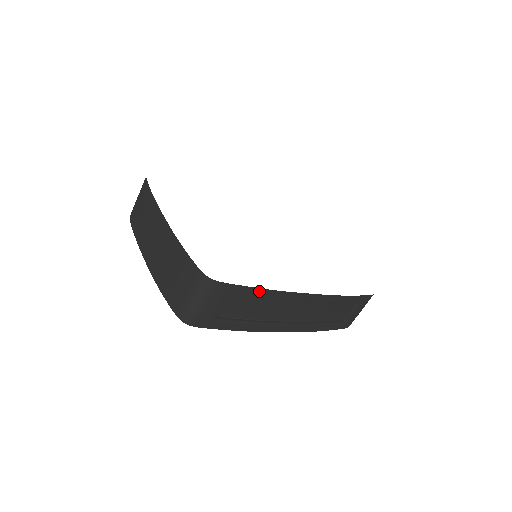
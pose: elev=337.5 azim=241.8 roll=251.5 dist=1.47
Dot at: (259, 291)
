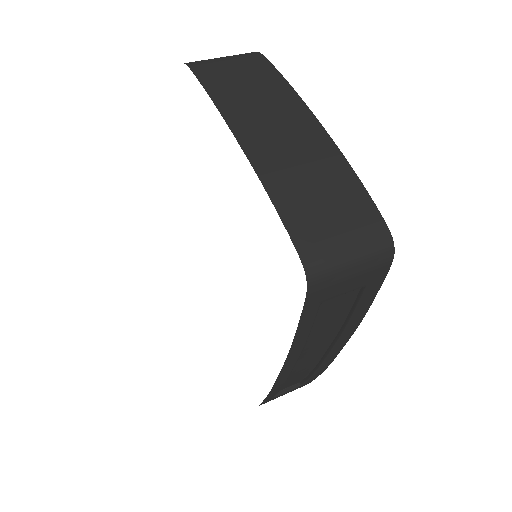
Dot at: (366, 306)
